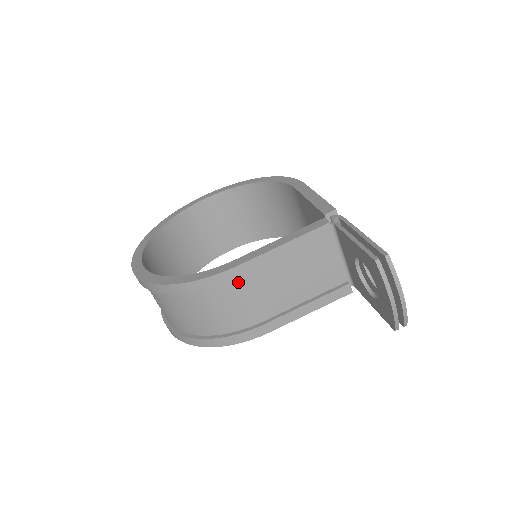
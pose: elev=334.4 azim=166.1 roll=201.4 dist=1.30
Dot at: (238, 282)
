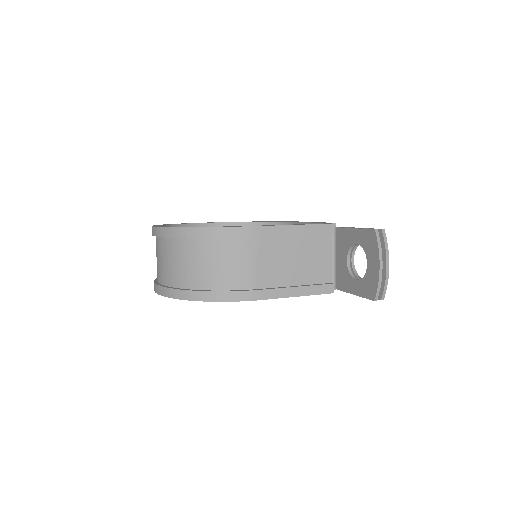
Dot at: (254, 243)
